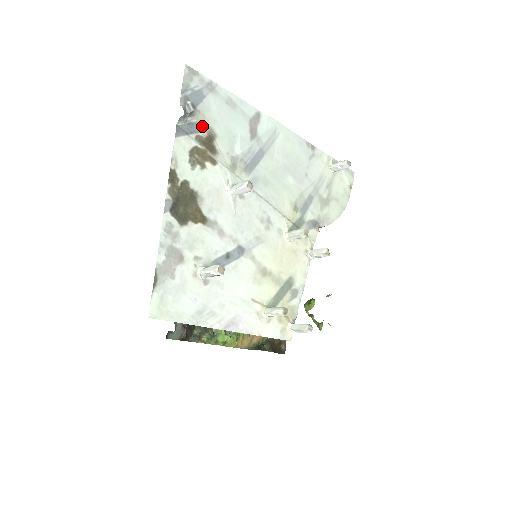
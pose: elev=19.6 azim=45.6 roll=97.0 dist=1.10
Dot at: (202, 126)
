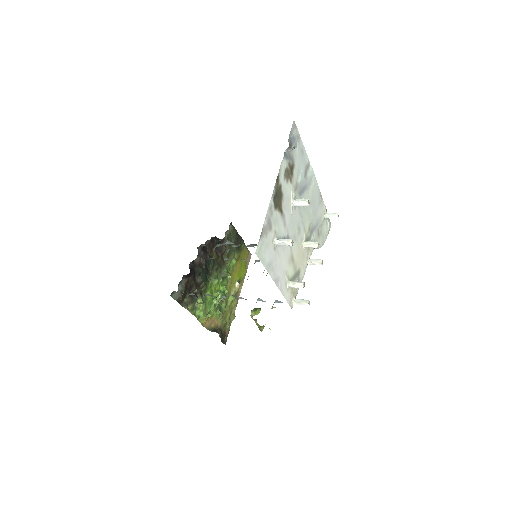
Dot at: (292, 158)
